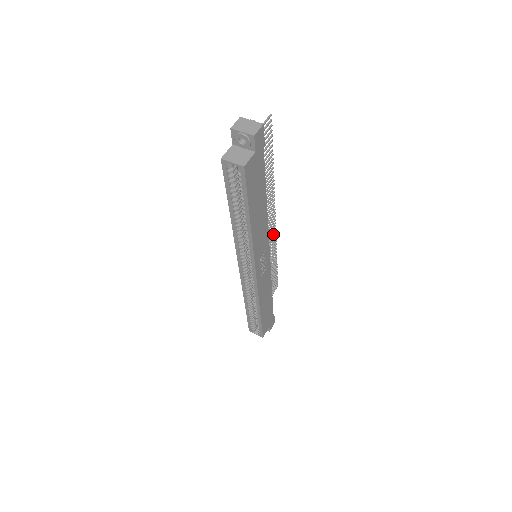
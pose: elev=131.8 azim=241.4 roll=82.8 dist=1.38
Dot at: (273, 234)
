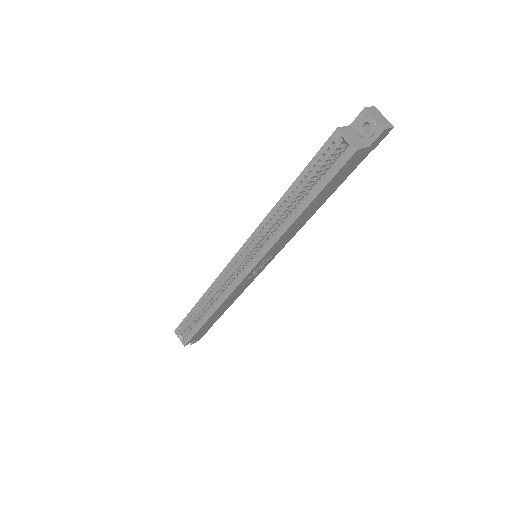
Dot at: occluded
